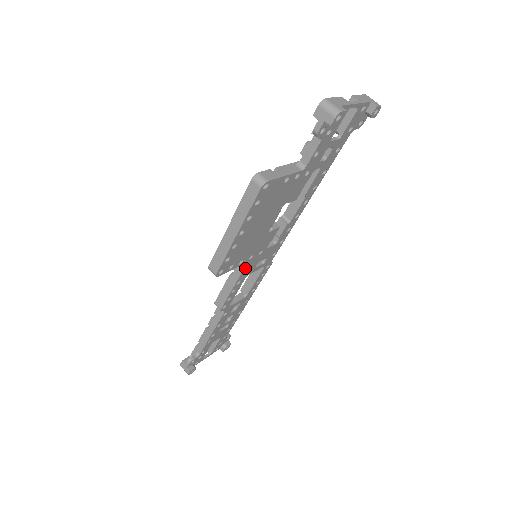
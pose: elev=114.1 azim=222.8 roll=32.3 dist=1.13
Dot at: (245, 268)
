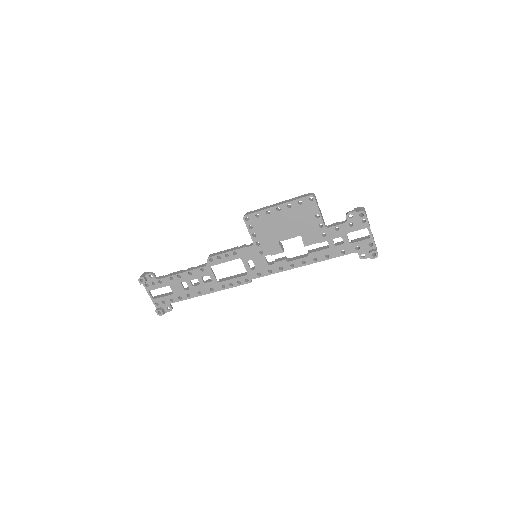
Dot at: (248, 247)
